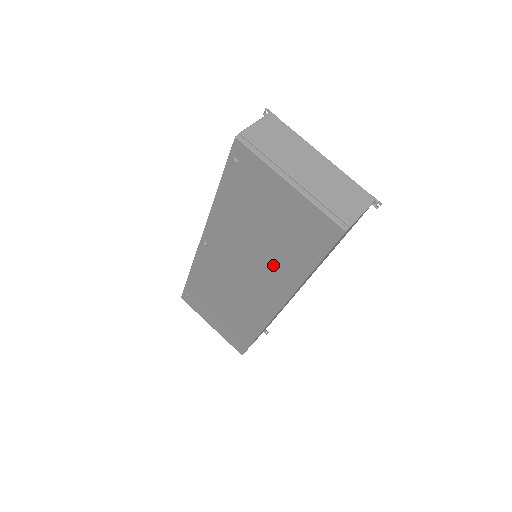
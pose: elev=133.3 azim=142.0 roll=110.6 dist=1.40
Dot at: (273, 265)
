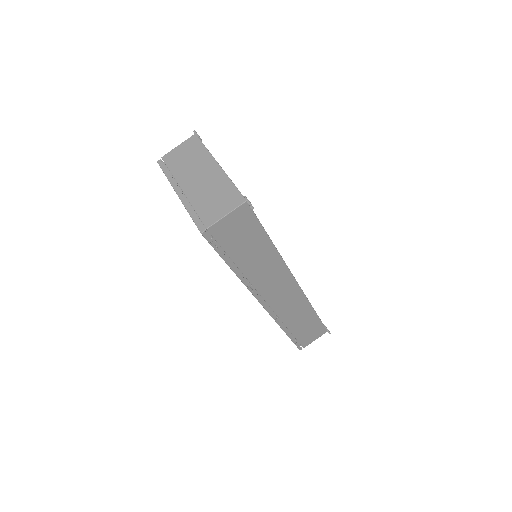
Dot at: occluded
